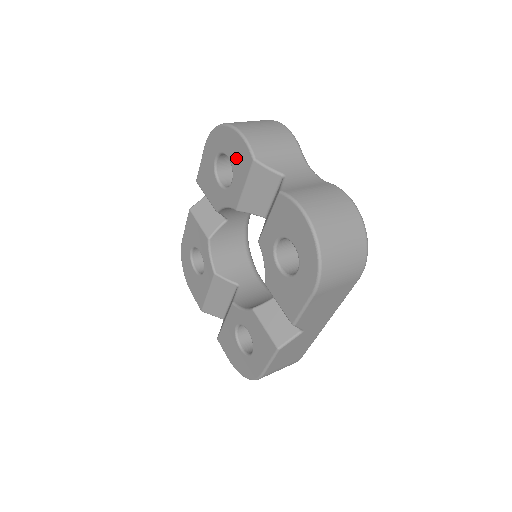
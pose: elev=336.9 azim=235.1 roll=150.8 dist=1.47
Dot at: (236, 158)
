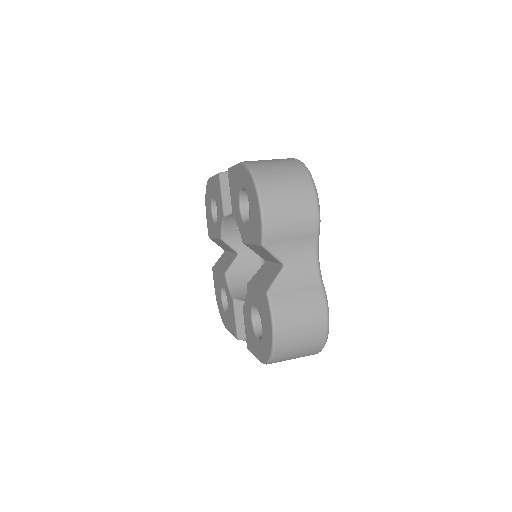
Dot at: (253, 220)
